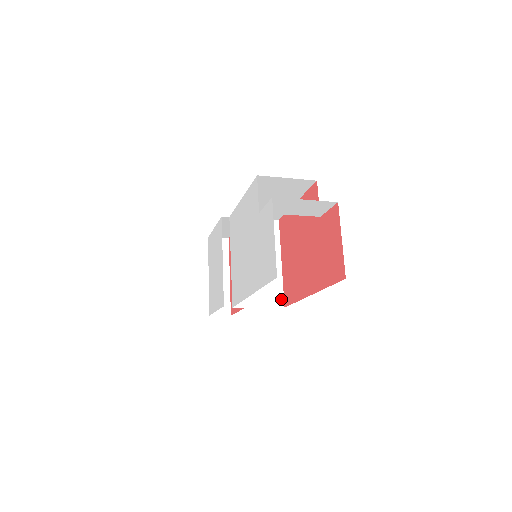
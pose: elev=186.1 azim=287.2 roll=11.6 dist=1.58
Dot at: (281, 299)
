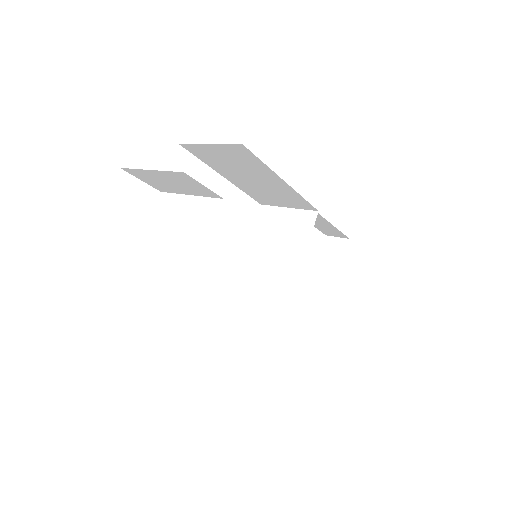
Dot at: (280, 322)
